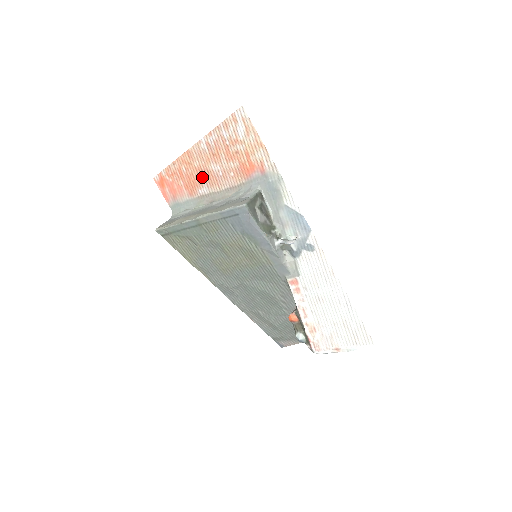
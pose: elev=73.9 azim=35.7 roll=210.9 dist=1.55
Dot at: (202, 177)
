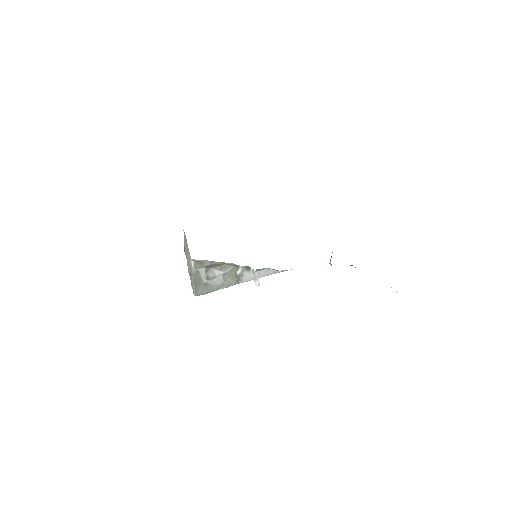
Dot at: occluded
